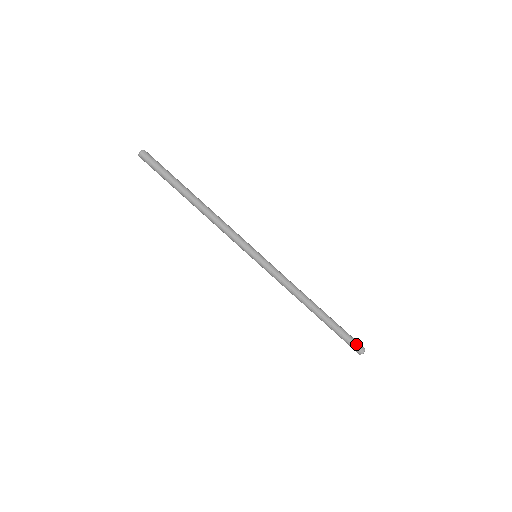
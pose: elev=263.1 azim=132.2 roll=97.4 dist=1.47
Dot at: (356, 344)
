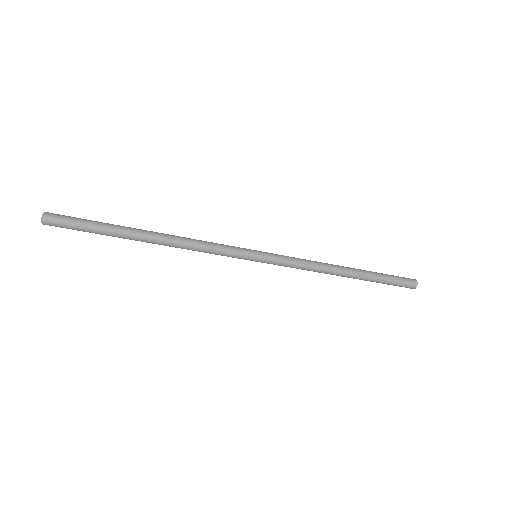
Dot at: (405, 285)
